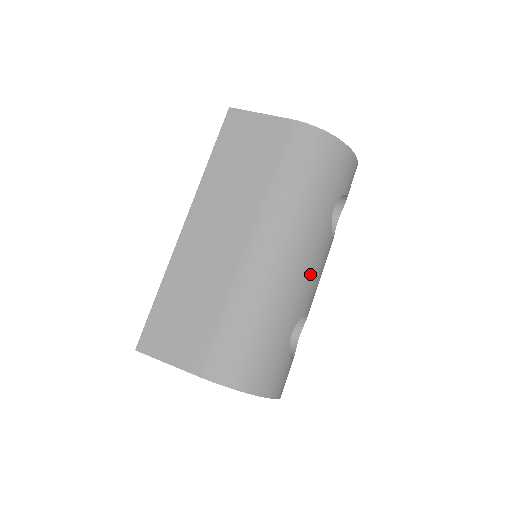
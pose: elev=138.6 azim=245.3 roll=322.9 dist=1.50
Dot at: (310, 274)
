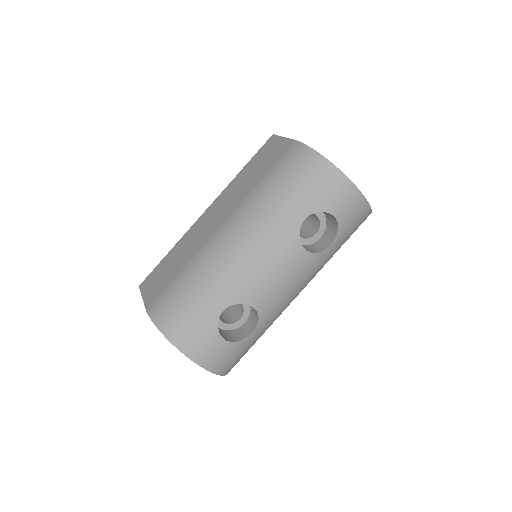
Dot at: (259, 267)
